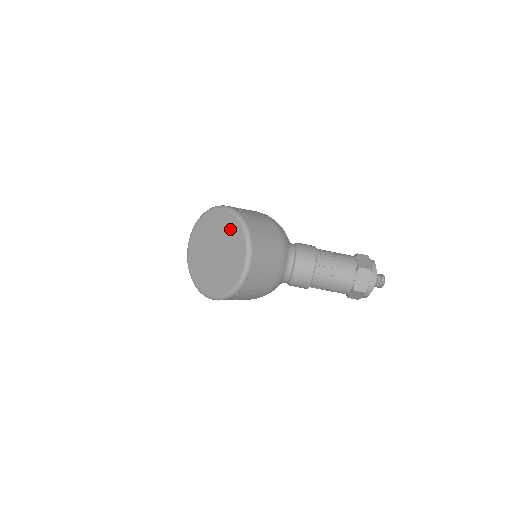
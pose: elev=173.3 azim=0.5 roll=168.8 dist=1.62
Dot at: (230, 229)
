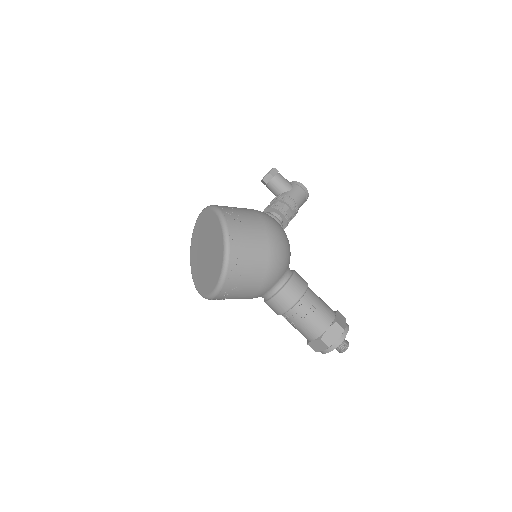
Dot at: (217, 257)
